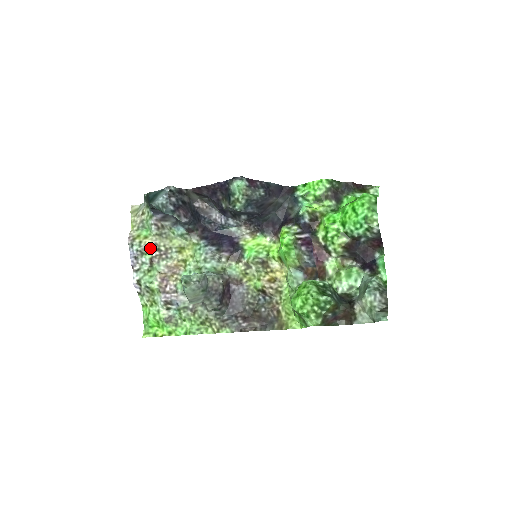
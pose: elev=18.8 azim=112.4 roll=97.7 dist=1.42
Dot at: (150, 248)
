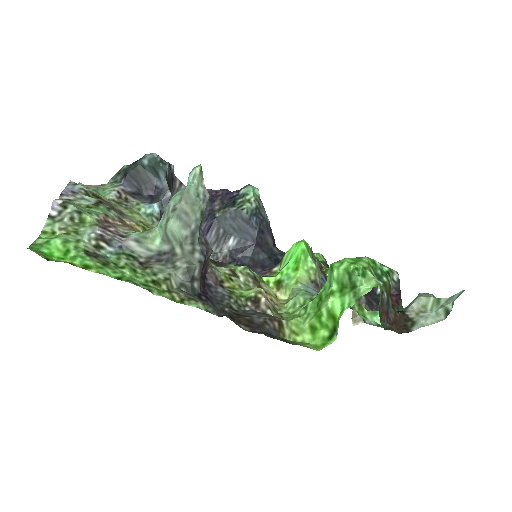
Dot at: (100, 199)
